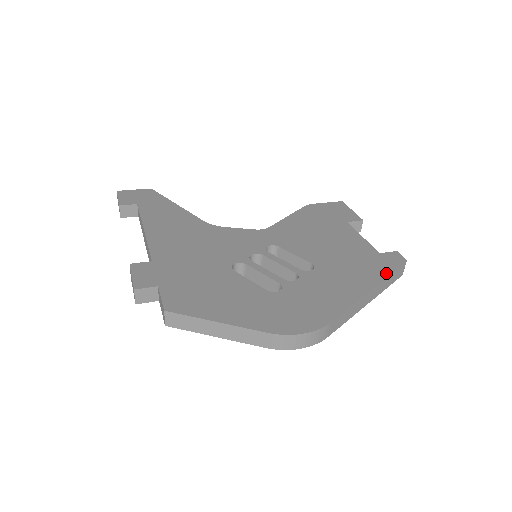
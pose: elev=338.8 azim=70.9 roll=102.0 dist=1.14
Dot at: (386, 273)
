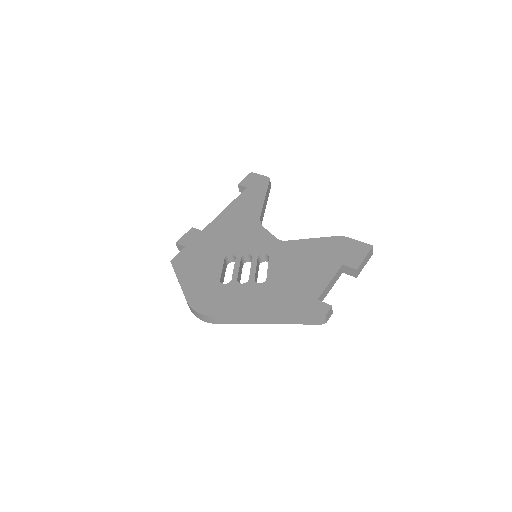
Dot at: (294, 314)
